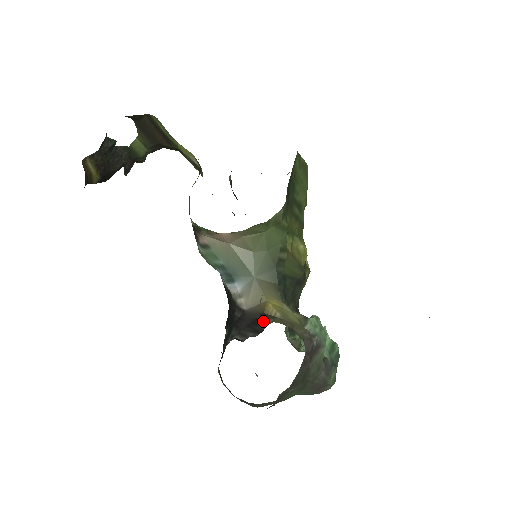
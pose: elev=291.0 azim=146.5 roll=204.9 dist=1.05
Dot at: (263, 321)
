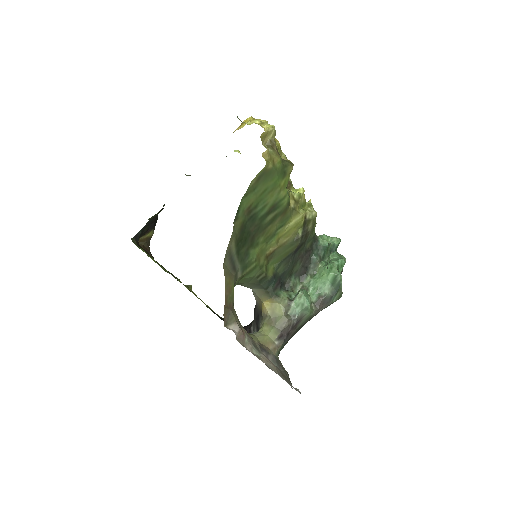
Dot at: (260, 322)
